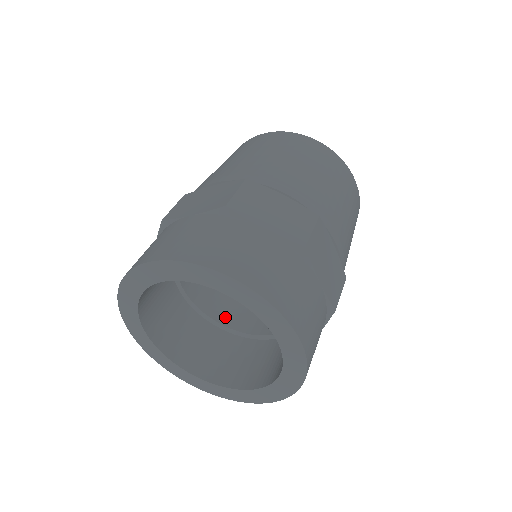
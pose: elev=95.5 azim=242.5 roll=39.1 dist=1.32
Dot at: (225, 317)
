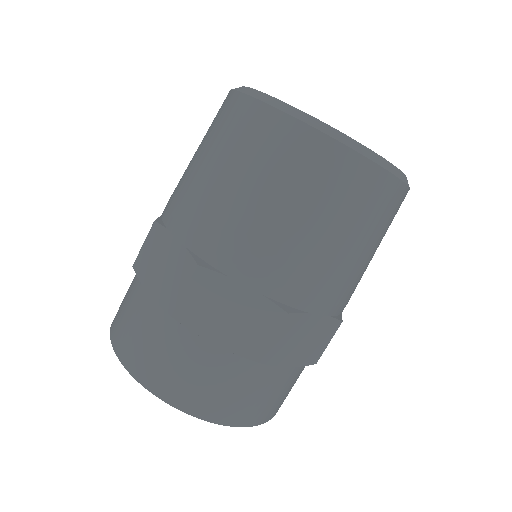
Dot at: occluded
